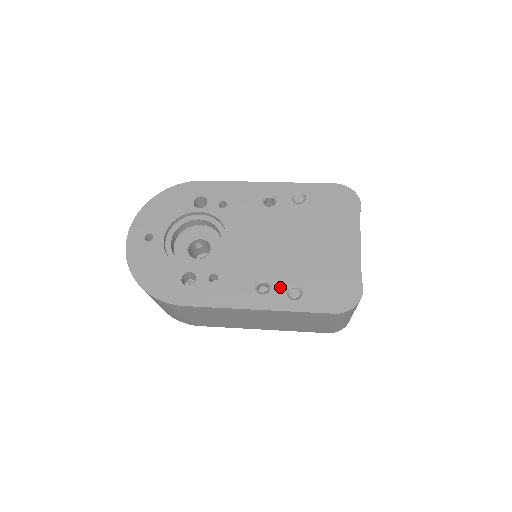
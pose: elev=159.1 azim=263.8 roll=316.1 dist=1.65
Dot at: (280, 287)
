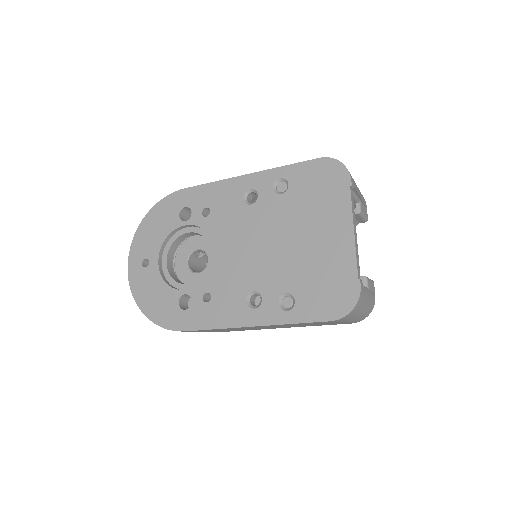
Dot at: (271, 298)
